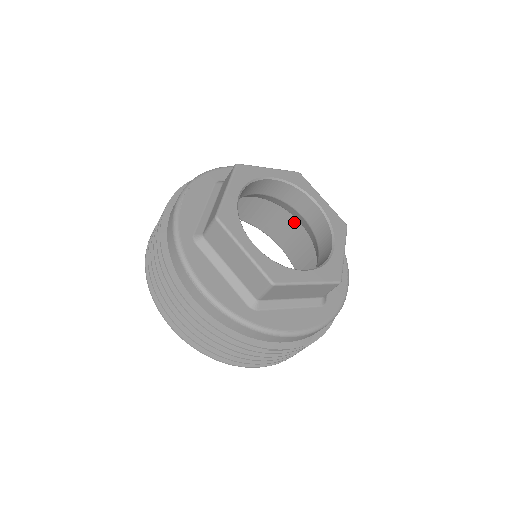
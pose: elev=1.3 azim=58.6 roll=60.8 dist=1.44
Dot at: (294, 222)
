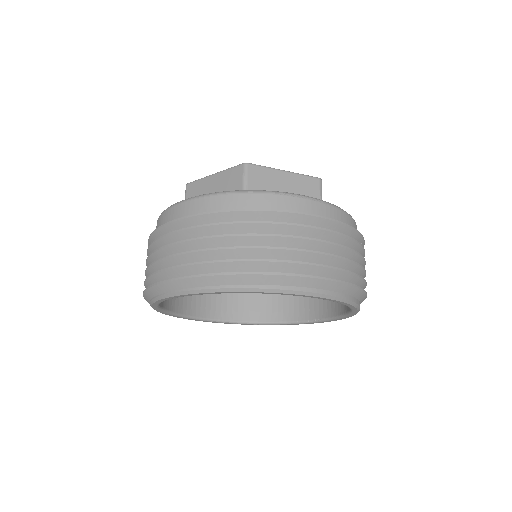
Dot at: occluded
